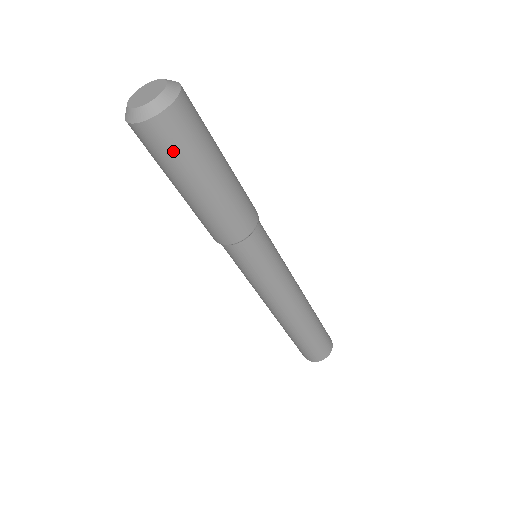
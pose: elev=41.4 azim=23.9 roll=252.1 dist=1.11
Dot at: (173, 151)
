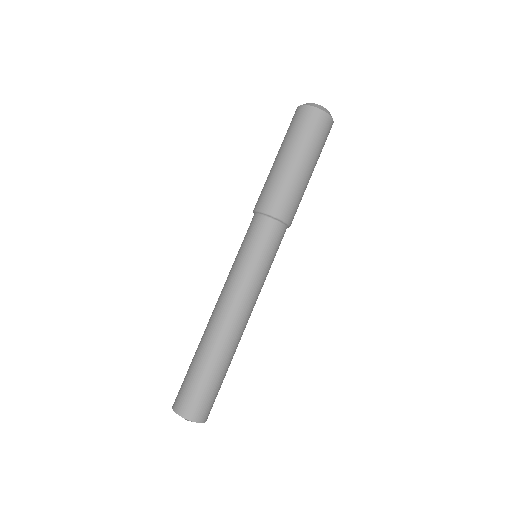
Dot at: (323, 141)
